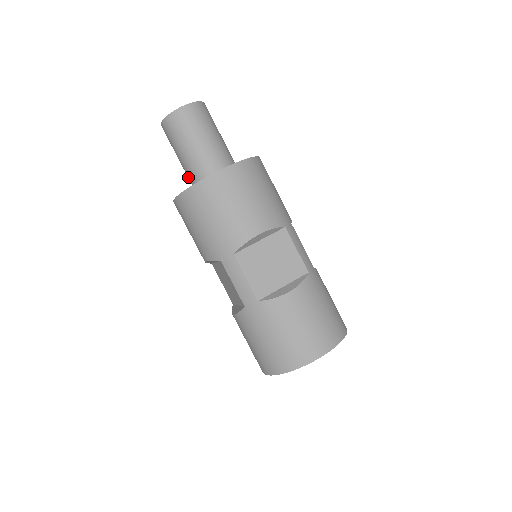
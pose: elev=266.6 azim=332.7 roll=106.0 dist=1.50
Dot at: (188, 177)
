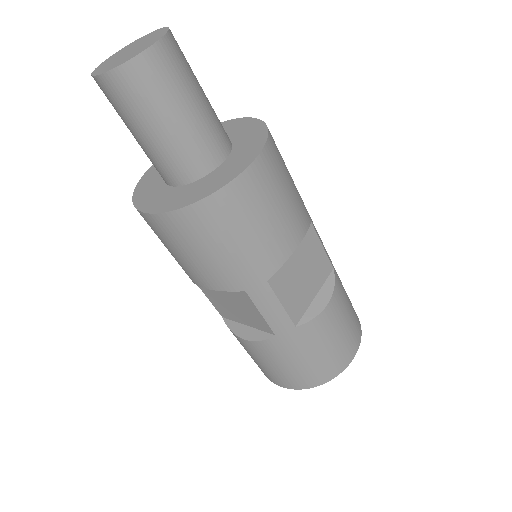
Dot at: (159, 167)
